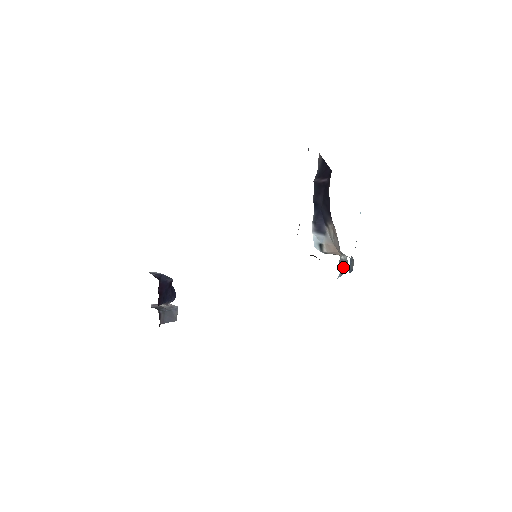
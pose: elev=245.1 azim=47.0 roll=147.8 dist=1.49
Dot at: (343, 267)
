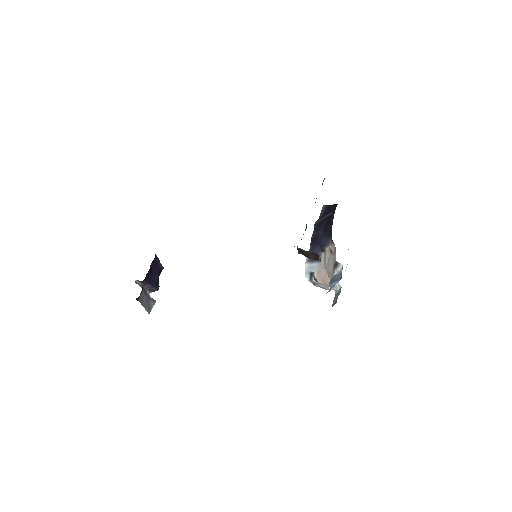
Dot at: (335, 281)
